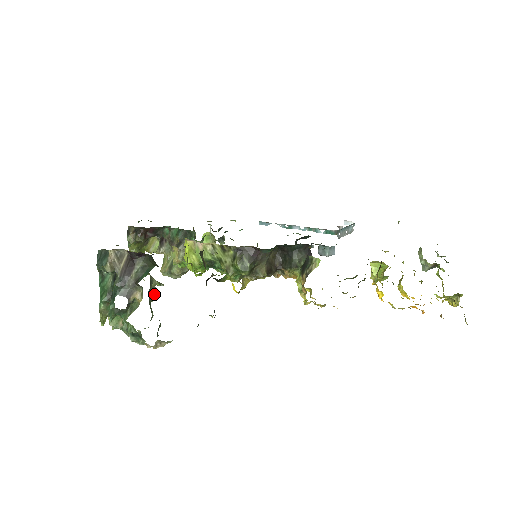
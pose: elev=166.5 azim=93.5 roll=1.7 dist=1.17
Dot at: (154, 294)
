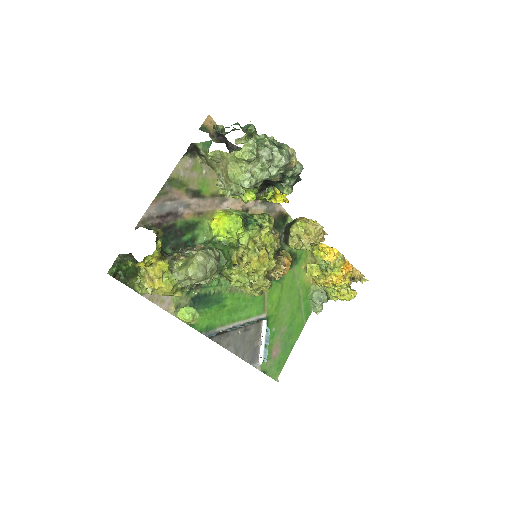
Dot at: occluded
